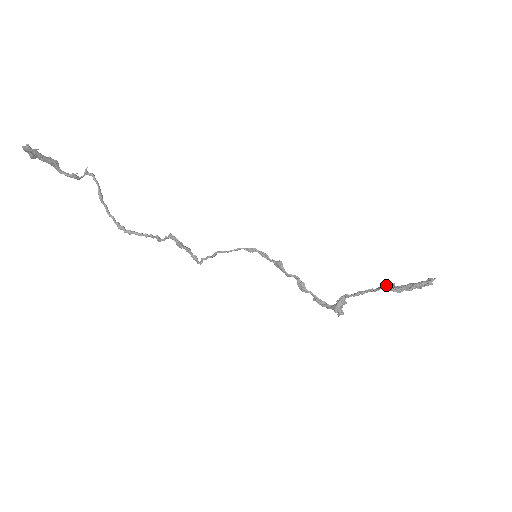
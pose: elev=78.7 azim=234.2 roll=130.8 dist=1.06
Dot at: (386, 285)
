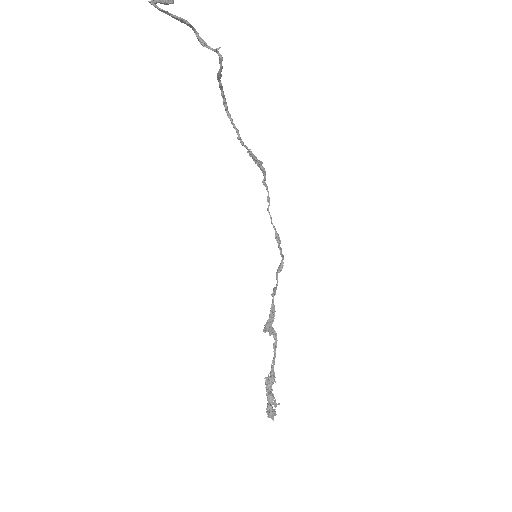
Dot at: (269, 376)
